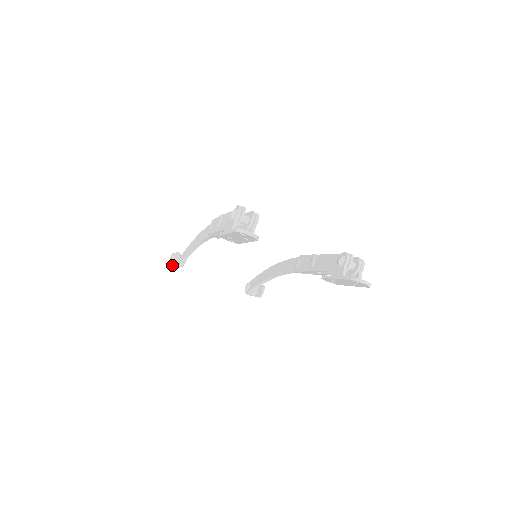
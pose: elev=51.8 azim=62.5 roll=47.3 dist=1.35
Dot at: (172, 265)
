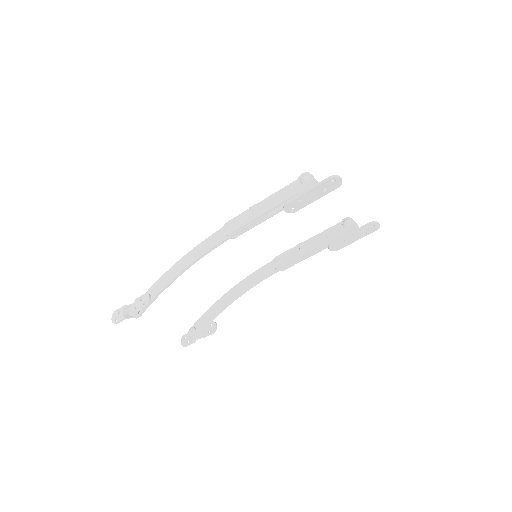
Dot at: (129, 317)
